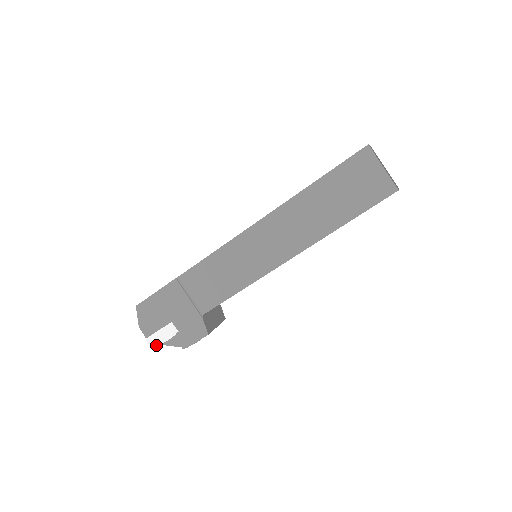
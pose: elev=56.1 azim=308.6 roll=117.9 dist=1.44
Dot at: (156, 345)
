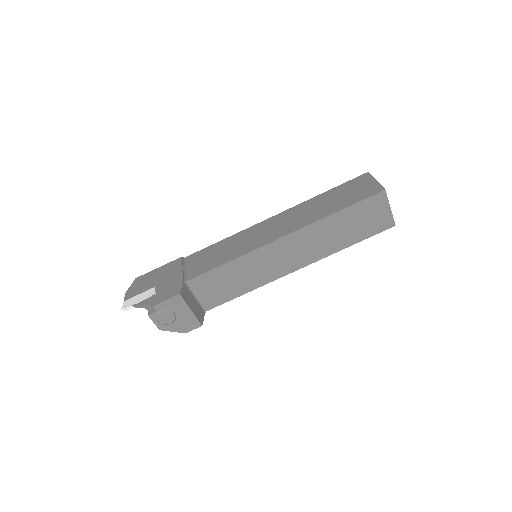
Dot at: (128, 306)
